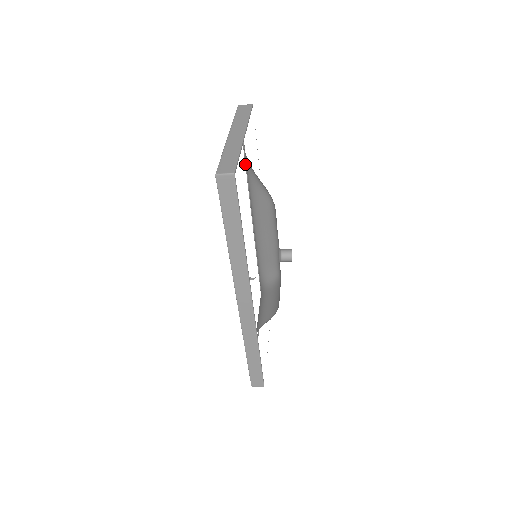
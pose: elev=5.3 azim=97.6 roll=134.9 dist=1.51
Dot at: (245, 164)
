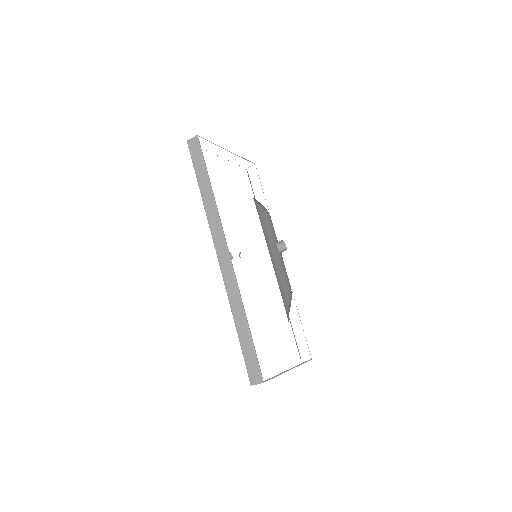
Dot at: occluded
